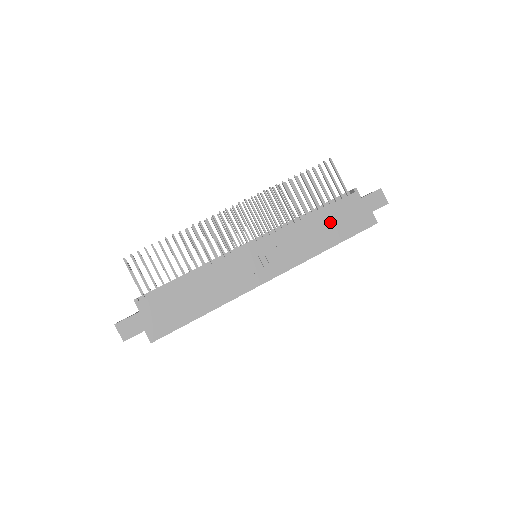
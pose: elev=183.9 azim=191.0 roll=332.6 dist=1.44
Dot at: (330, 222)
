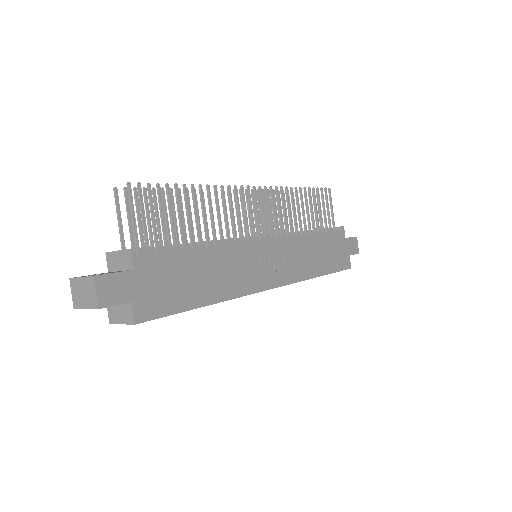
Dot at: (324, 249)
